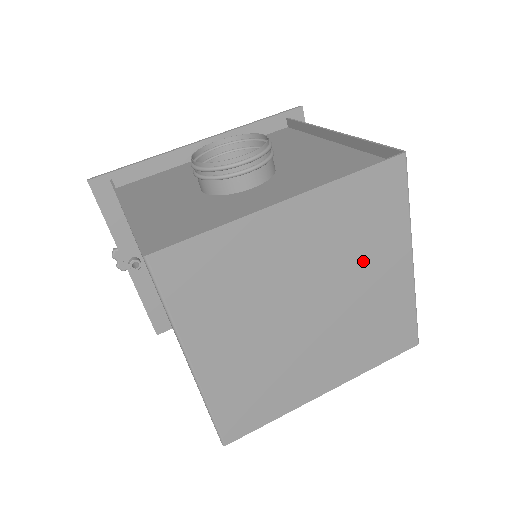
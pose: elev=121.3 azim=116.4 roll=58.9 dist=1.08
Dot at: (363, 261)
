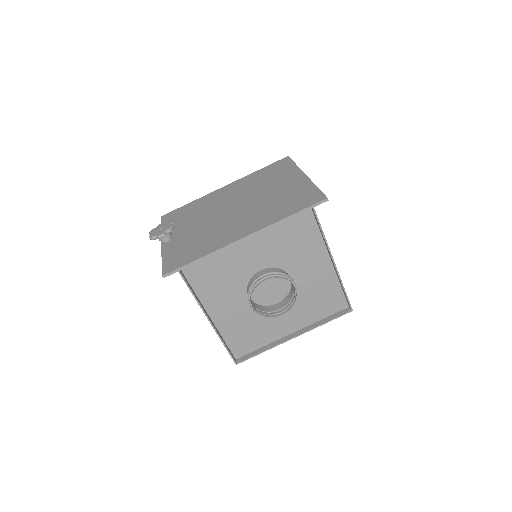
Dot at: occluded
